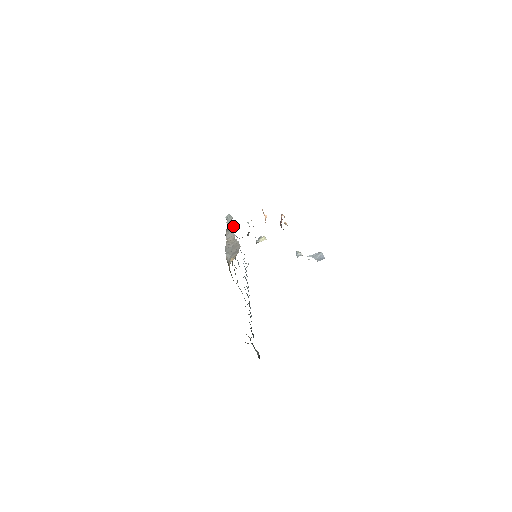
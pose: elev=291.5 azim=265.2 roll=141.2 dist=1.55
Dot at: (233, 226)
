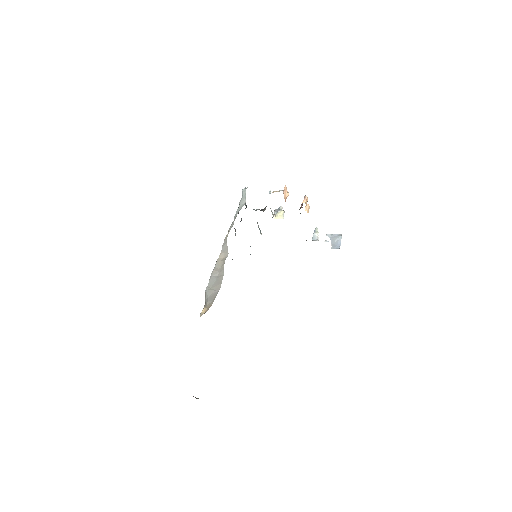
Dot at: occluded
